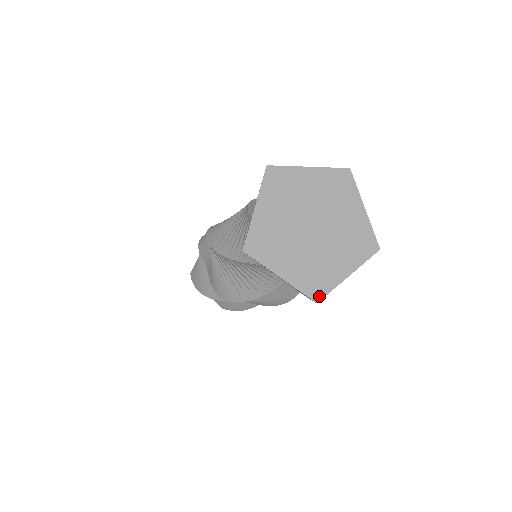
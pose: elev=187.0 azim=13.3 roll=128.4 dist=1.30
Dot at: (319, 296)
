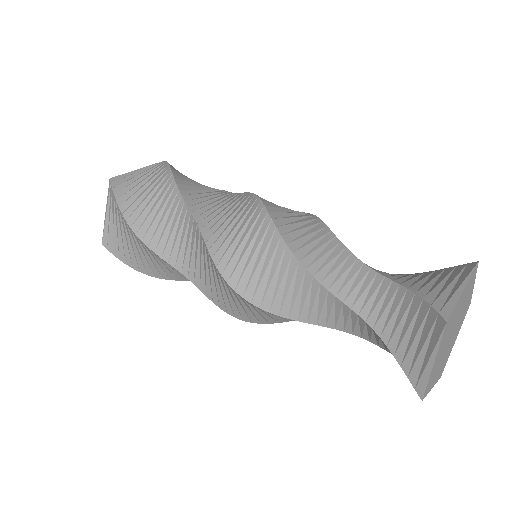
Dot at: occluded
